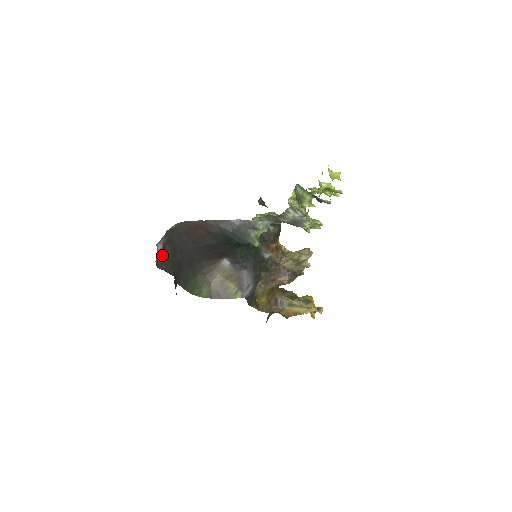
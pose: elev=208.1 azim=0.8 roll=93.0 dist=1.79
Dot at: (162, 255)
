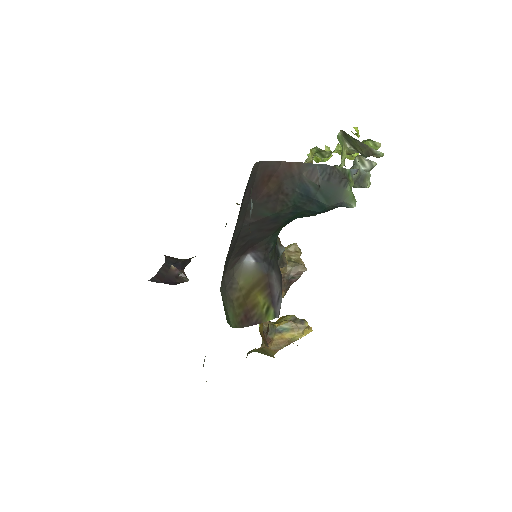
Dot at: occluded
